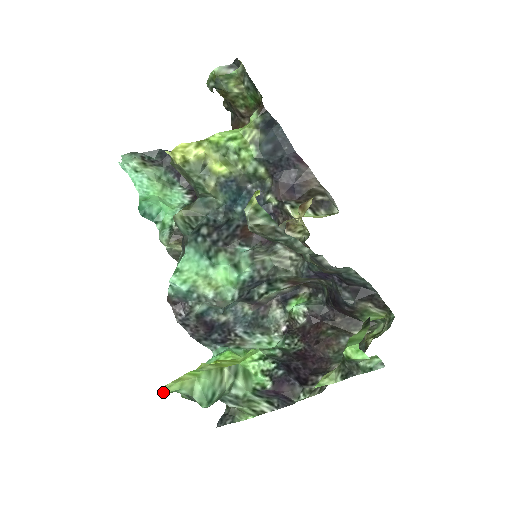
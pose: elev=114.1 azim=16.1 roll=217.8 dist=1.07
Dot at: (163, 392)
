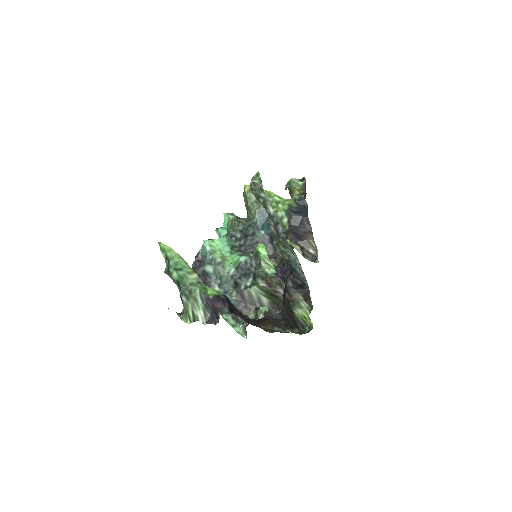
Dot at: (160, 243)
